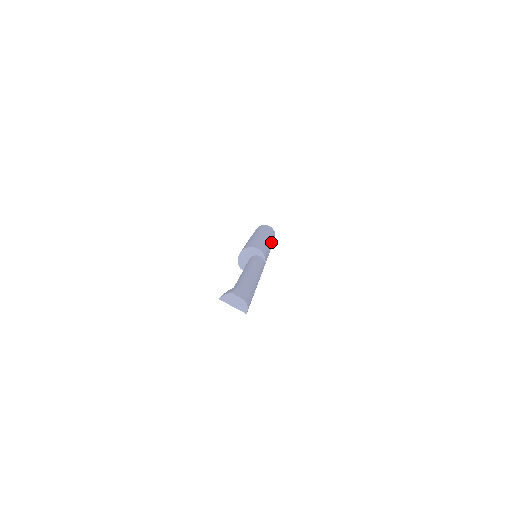
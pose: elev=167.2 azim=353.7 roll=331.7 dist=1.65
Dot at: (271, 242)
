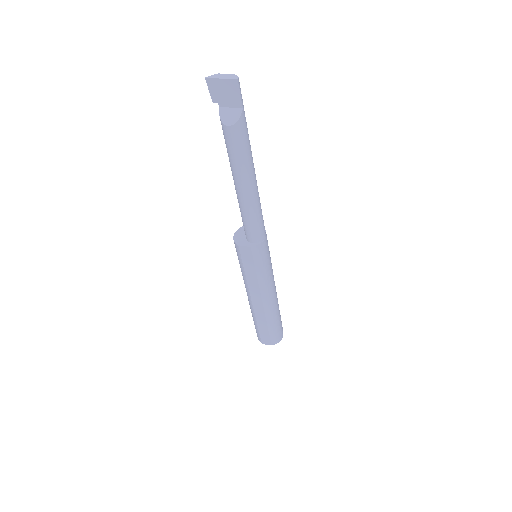
Dot at: occluded
